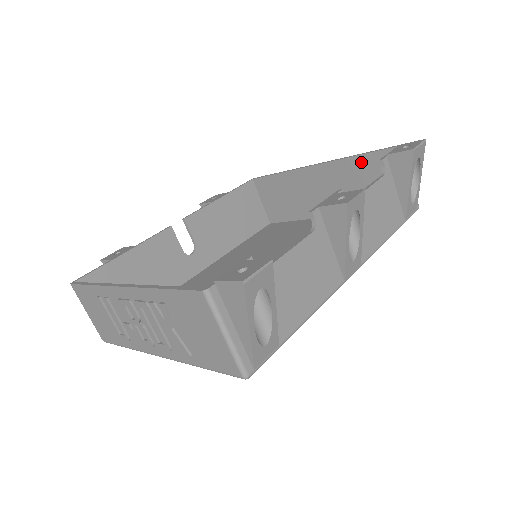
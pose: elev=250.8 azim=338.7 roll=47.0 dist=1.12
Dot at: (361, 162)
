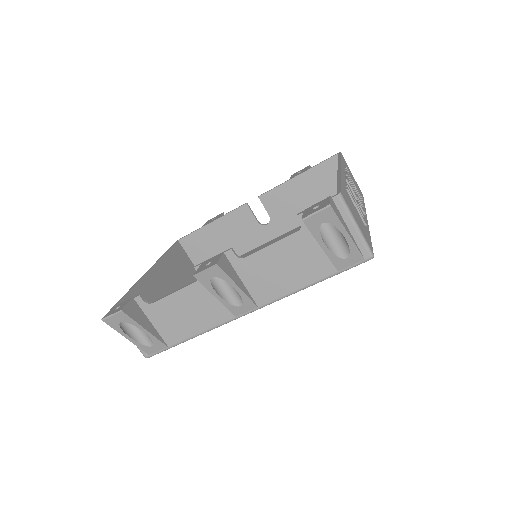
Dot at: occluded
